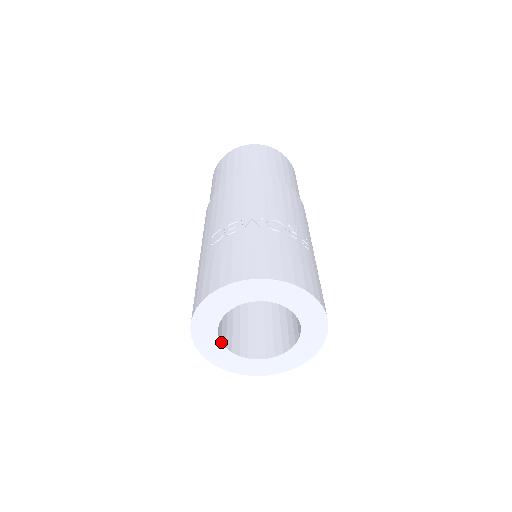
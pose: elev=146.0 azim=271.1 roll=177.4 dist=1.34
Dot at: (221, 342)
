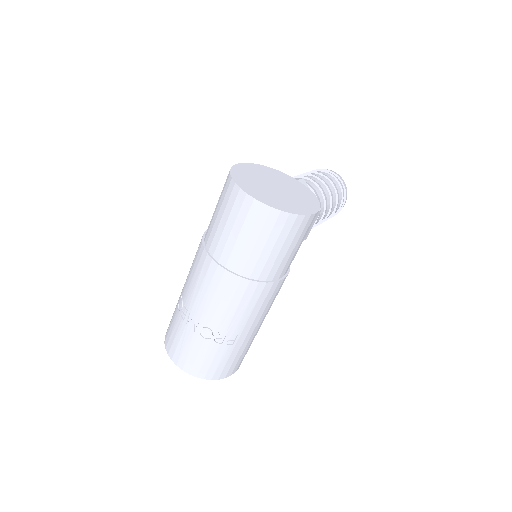
Dot at: occluded
